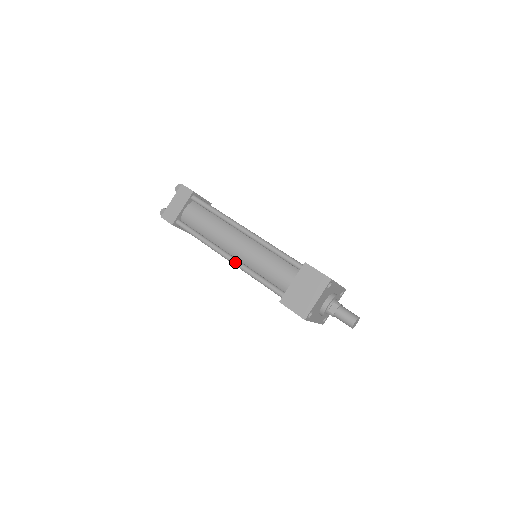
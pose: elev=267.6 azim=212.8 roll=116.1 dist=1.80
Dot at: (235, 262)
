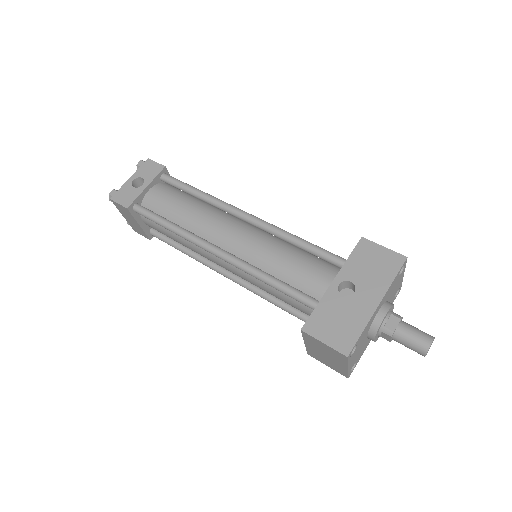
Dot at: occluded
